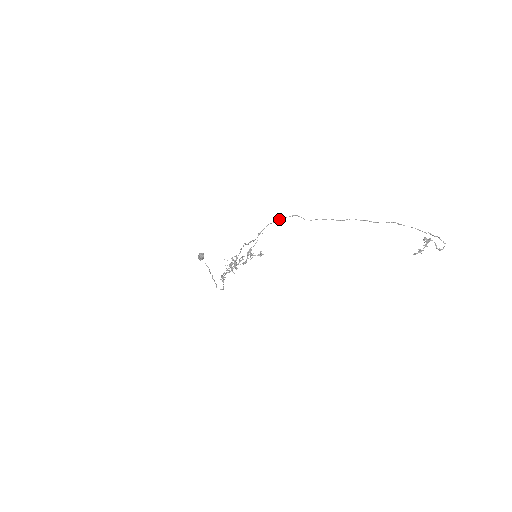
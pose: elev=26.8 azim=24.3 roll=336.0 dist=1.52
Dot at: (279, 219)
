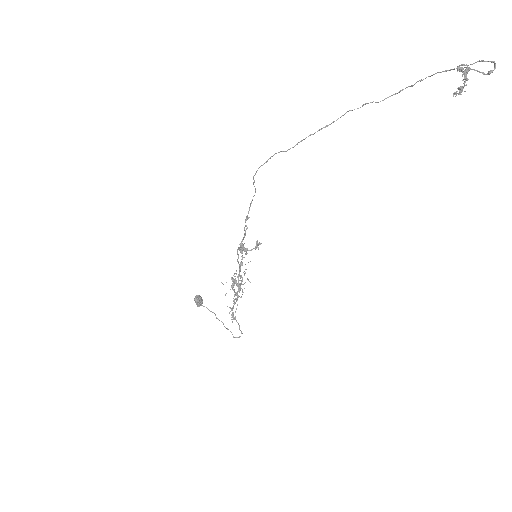
Dot at: (255, 173)
